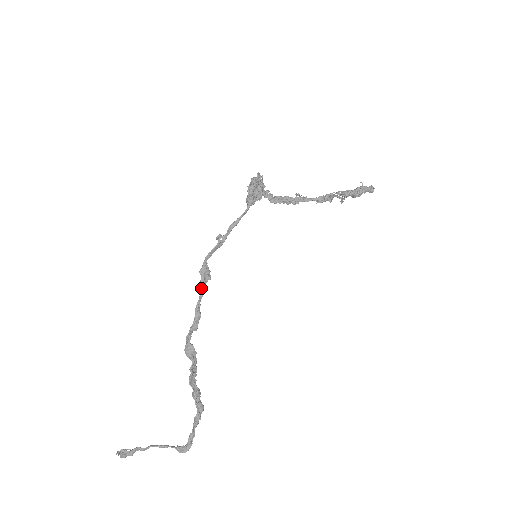
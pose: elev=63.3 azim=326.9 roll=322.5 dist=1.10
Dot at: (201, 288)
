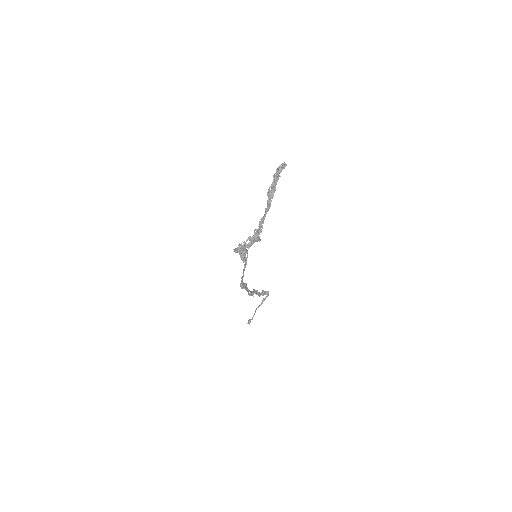
Dot at: (248, 291)
